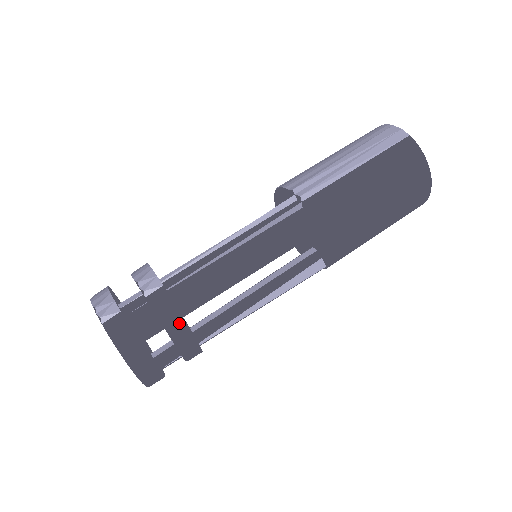
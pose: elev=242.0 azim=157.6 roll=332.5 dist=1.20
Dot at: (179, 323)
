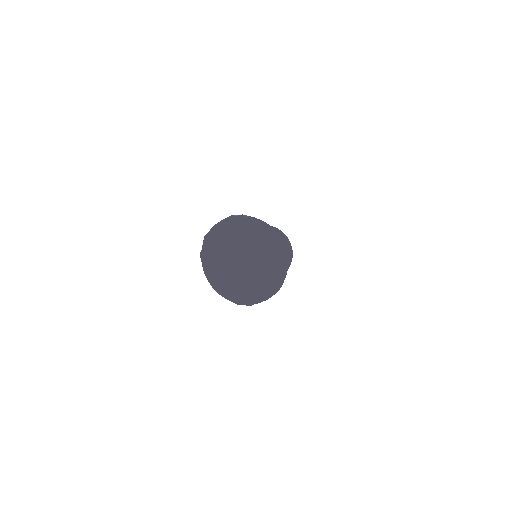
Dot at: (277, 233)
